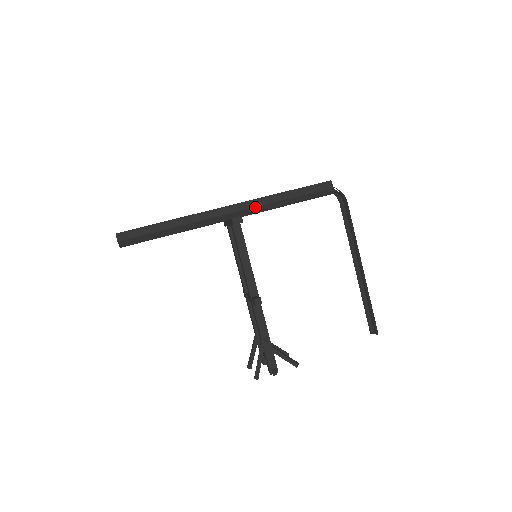
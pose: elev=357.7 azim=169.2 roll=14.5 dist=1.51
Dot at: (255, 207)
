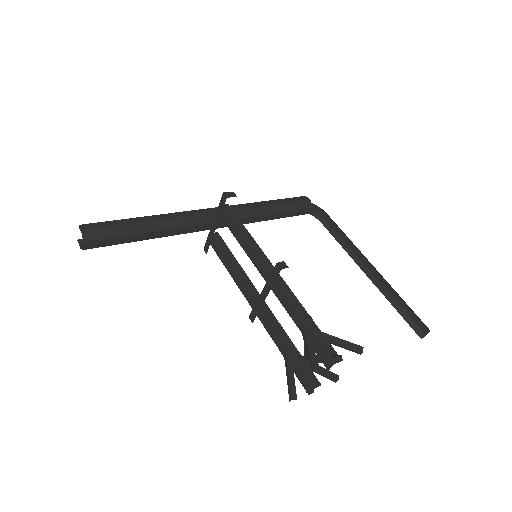
Dot at: (240, 210)
